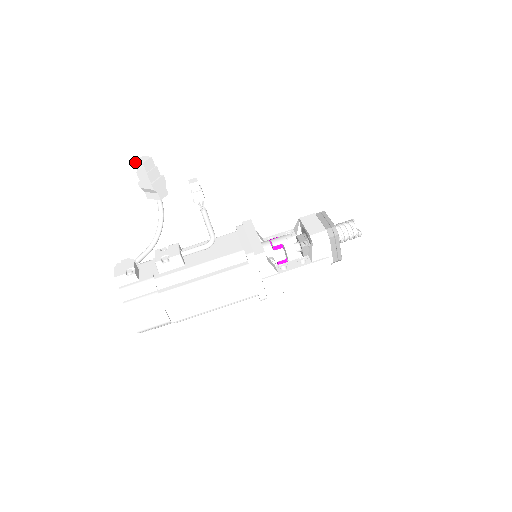
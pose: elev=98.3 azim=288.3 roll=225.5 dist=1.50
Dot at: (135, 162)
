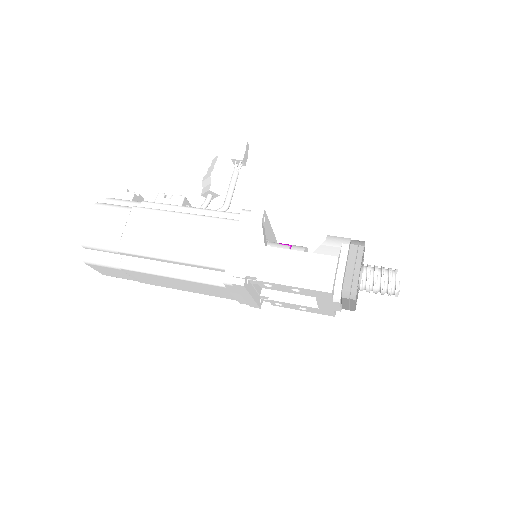
Dot at: (214, 158)
